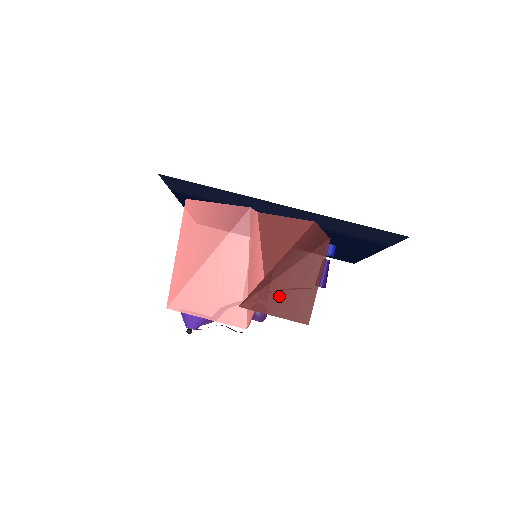
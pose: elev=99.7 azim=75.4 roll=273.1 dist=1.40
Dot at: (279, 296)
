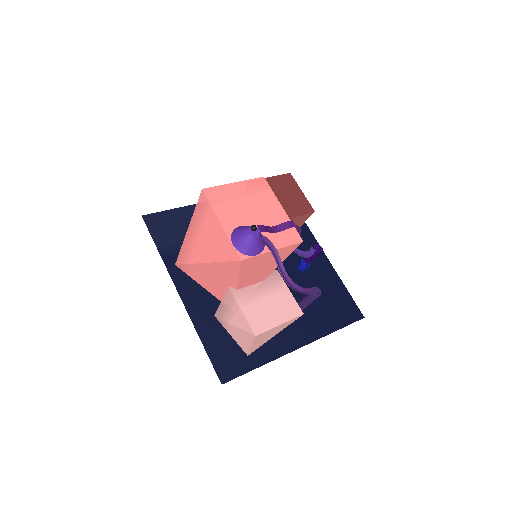
Dot at: occluded
